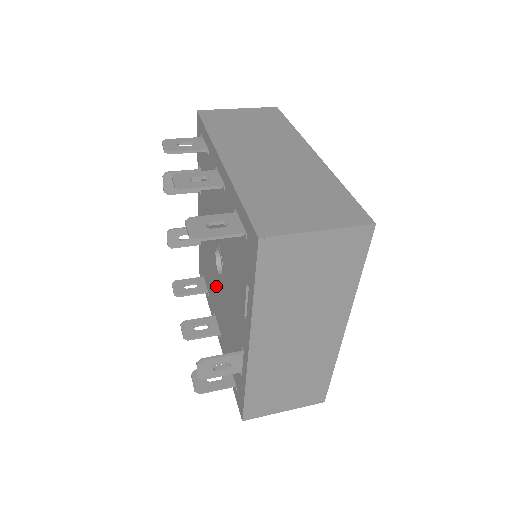
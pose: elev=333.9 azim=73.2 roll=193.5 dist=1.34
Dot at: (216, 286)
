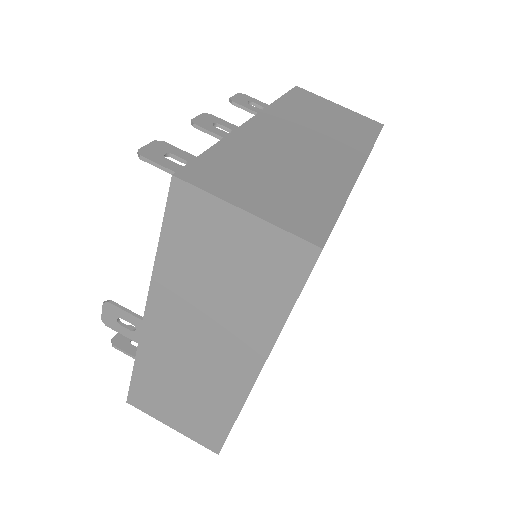
Dot at: occluded
